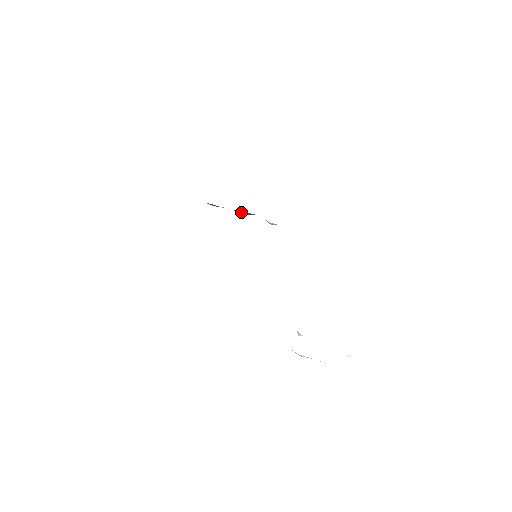
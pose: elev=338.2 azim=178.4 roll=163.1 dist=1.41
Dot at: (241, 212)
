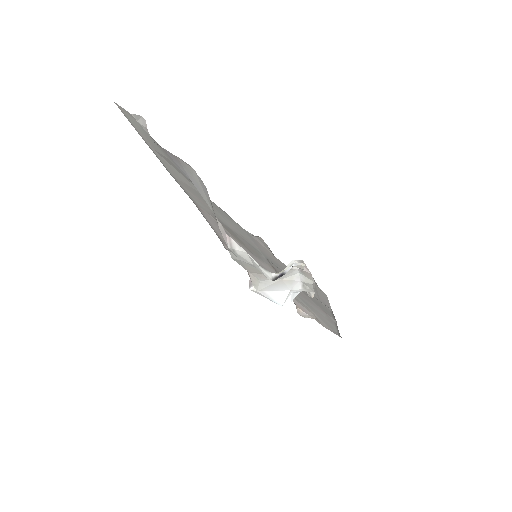
Dot at: occluded
